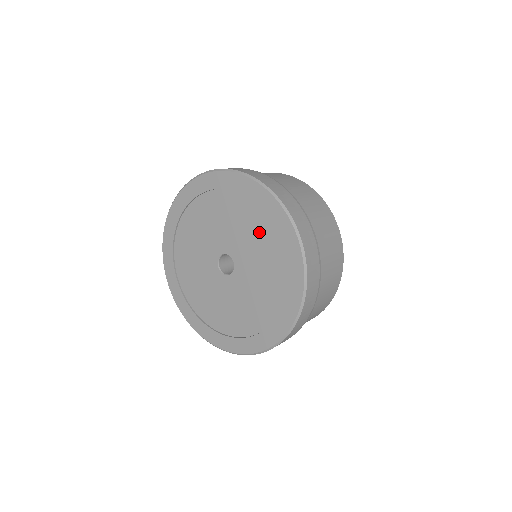
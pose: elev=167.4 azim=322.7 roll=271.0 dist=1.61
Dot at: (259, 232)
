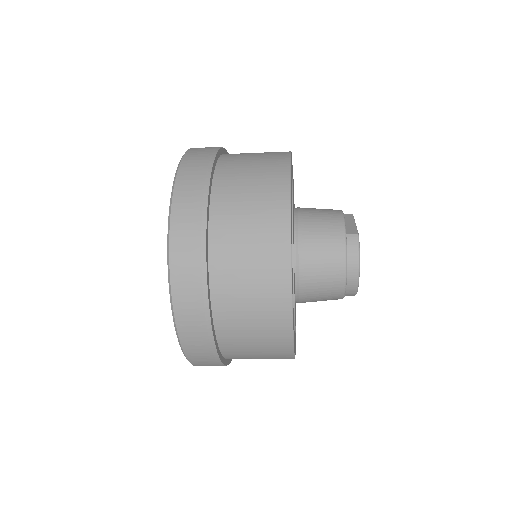
Dot at: occluded
